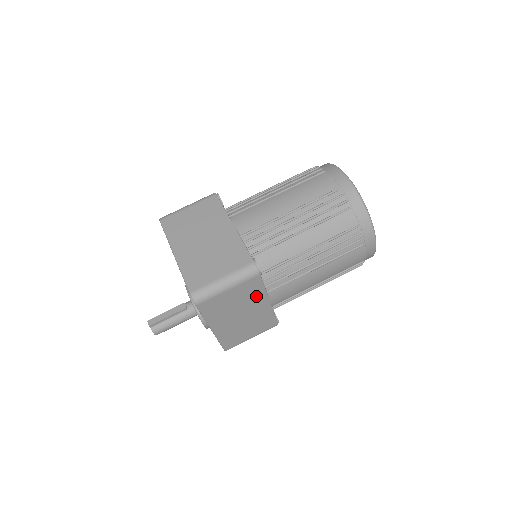
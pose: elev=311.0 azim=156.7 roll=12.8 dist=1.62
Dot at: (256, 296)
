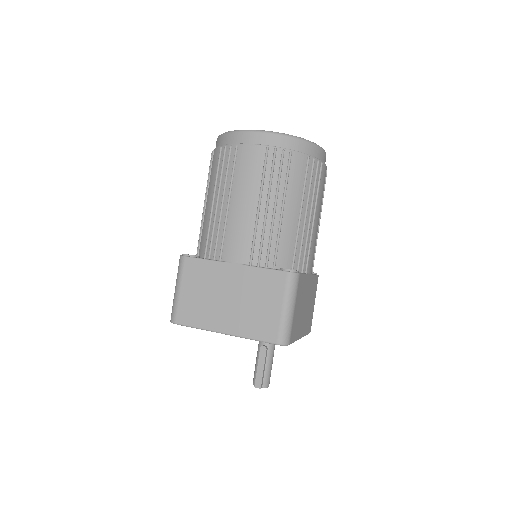
Dot at: (304, 285)
